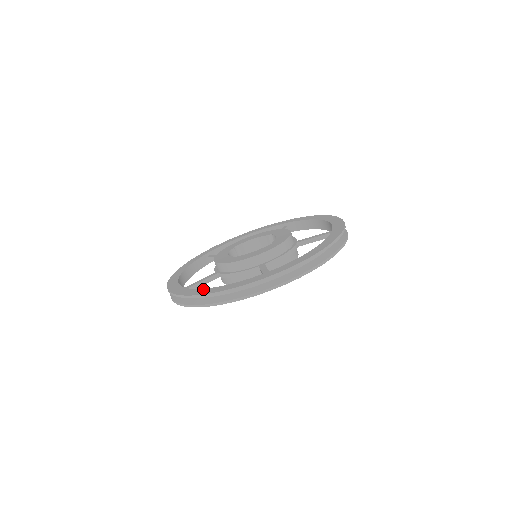
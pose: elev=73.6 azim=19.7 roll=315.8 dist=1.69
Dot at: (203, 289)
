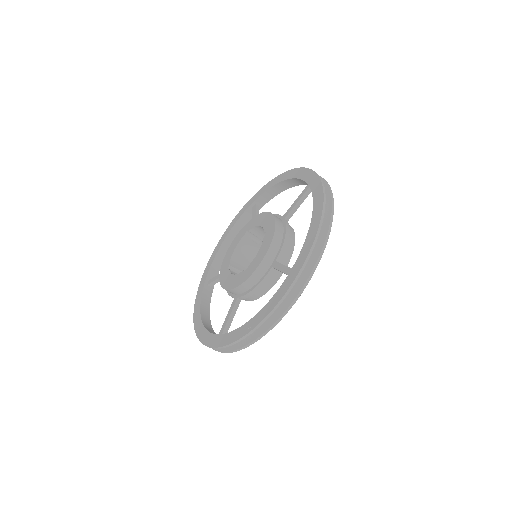
Dot at: (199, 312)
